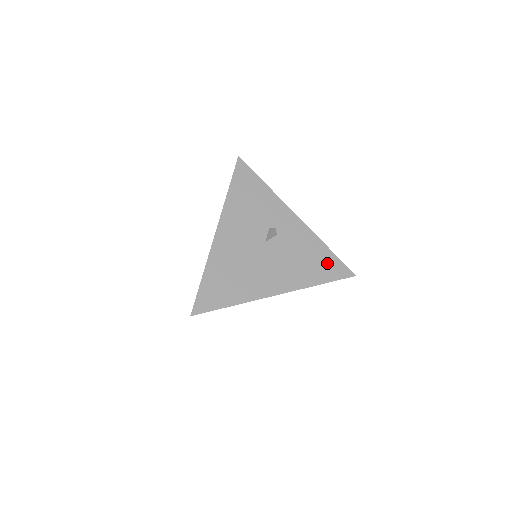
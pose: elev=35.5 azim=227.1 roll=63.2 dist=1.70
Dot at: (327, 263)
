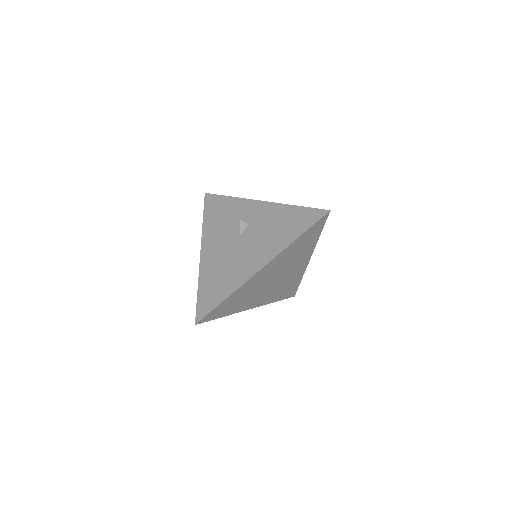
Dot at: (299, 218)
